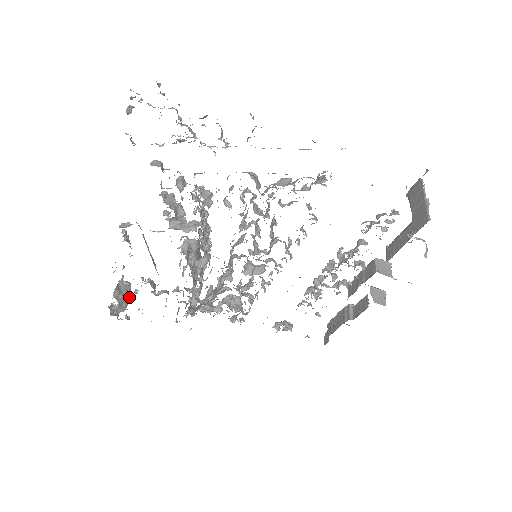
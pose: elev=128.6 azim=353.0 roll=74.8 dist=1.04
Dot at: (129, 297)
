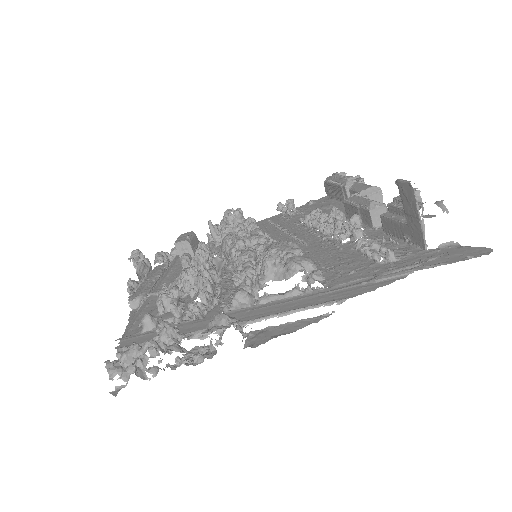
Dot at: (148, 264)
